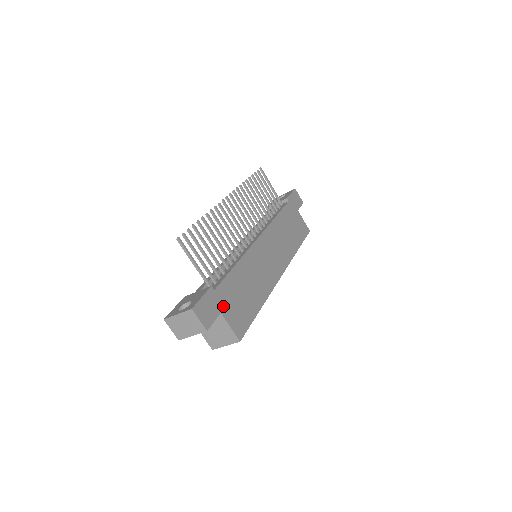
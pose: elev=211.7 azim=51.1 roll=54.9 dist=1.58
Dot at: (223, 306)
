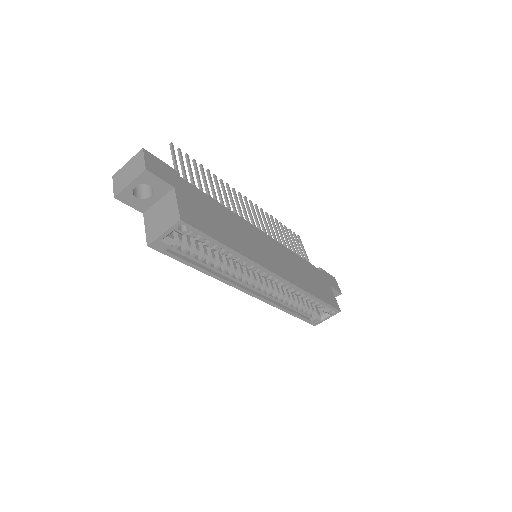
Dot at: (181, 190)
